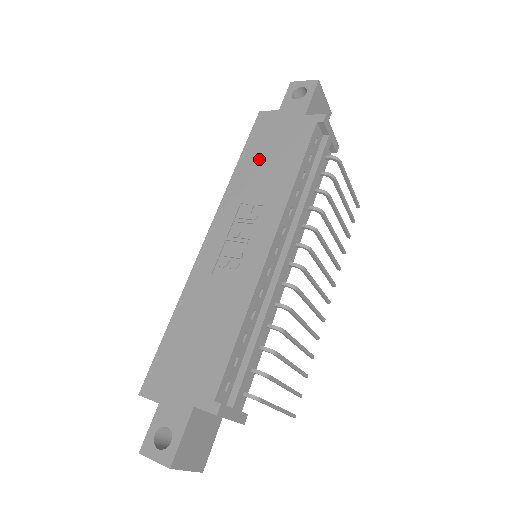
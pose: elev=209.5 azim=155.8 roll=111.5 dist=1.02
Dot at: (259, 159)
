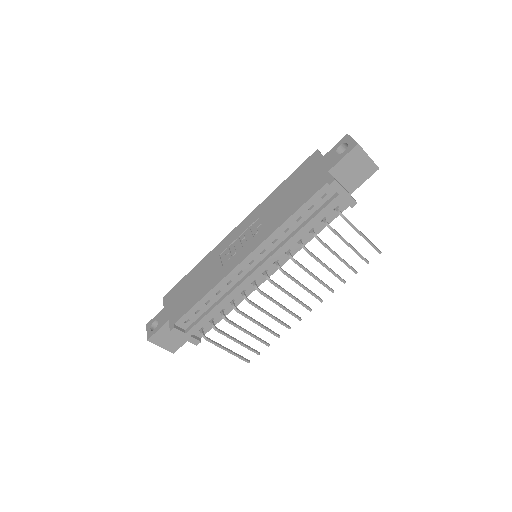
Dot at: (287, 191)
